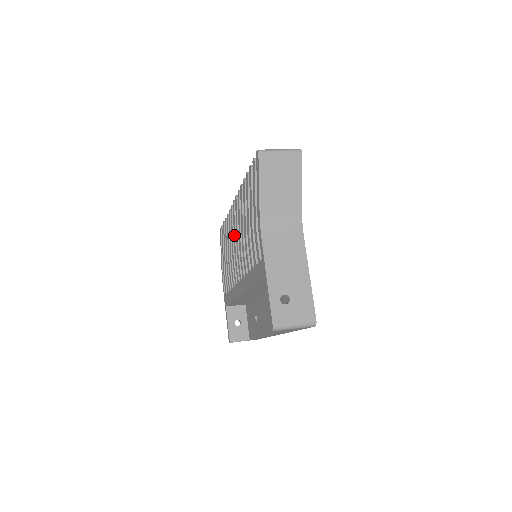
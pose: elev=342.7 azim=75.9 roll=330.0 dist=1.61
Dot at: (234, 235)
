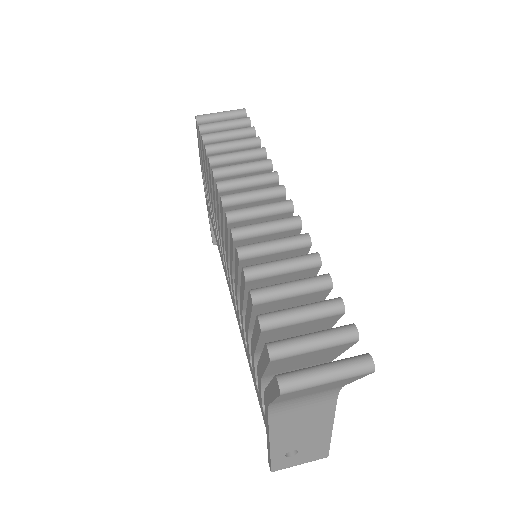
Dot at: (221, 228)
